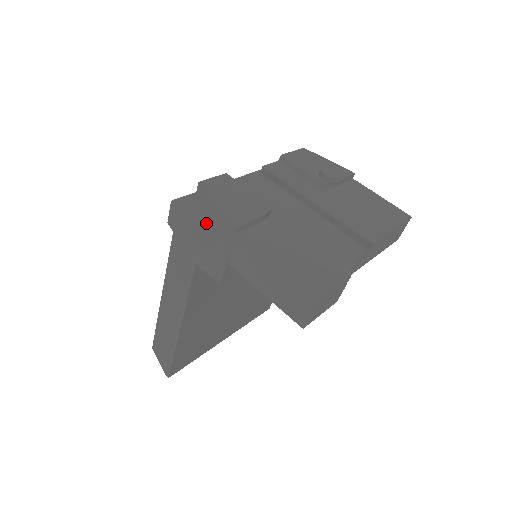
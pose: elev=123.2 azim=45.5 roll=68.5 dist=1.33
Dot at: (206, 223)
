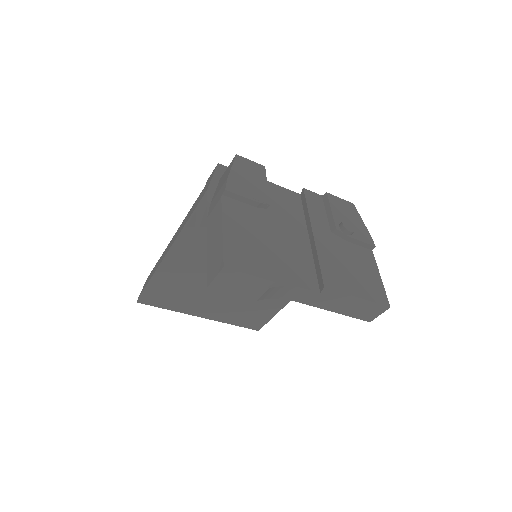
Dot at: occluded
